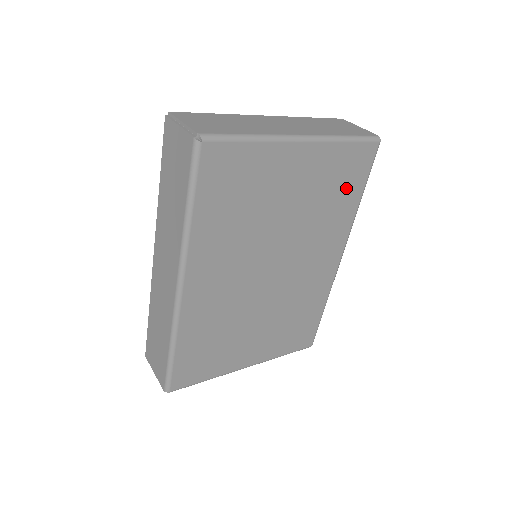
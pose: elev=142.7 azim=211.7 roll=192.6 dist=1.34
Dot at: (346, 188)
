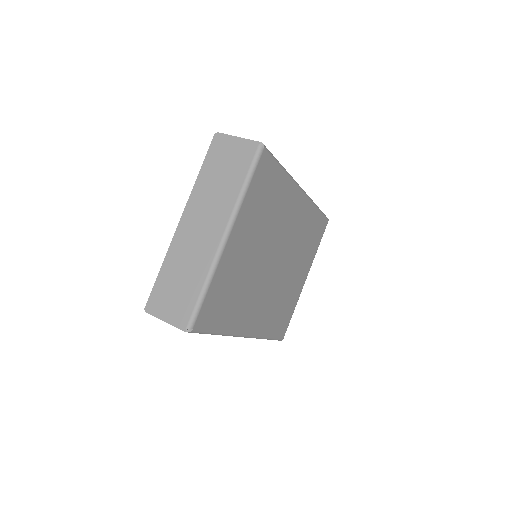
Dot at: (271, 188)
